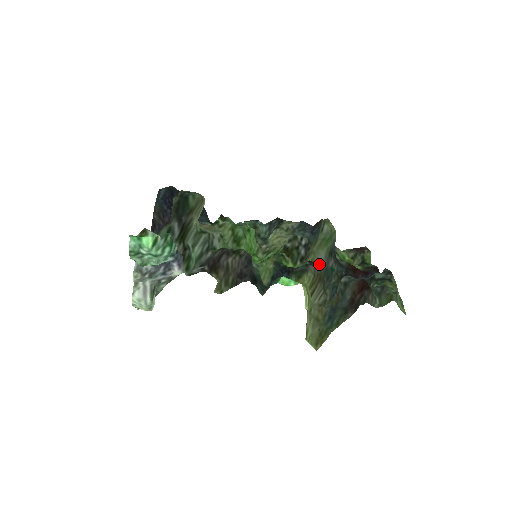
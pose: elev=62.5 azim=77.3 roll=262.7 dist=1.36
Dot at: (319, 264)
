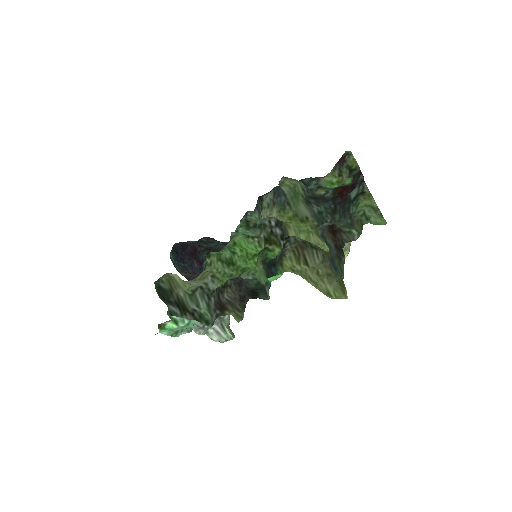
Dot at: (308, 216)
